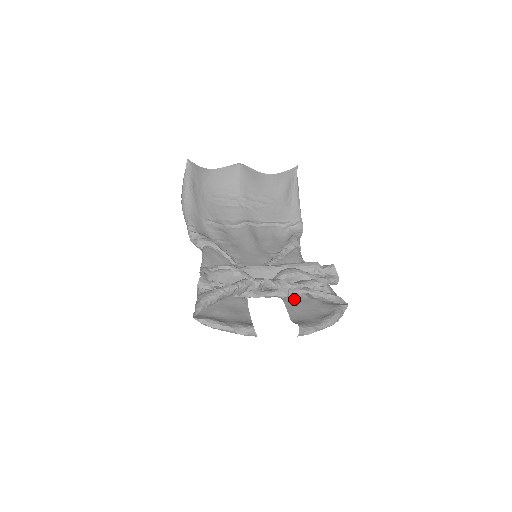
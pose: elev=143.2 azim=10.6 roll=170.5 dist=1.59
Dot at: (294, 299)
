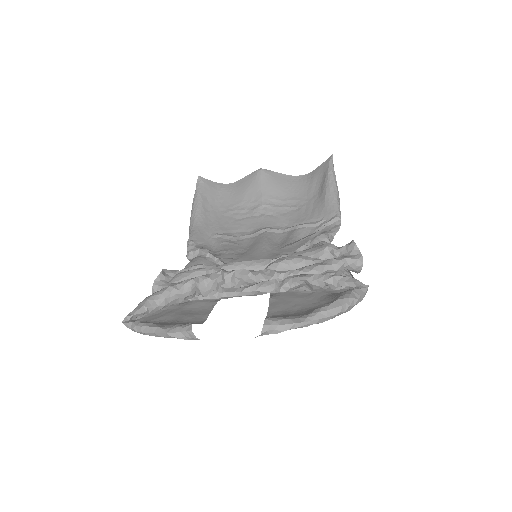
Dot at: (288, 294)
